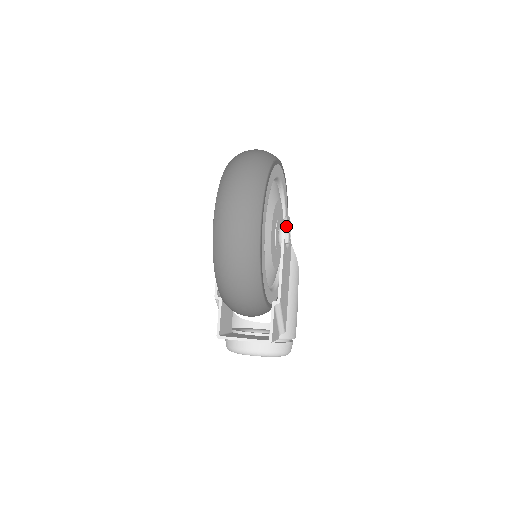
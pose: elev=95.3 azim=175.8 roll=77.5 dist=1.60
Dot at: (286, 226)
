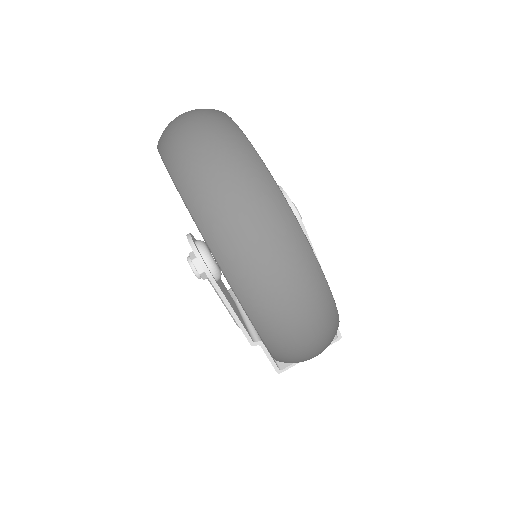
Dot at: occluded
